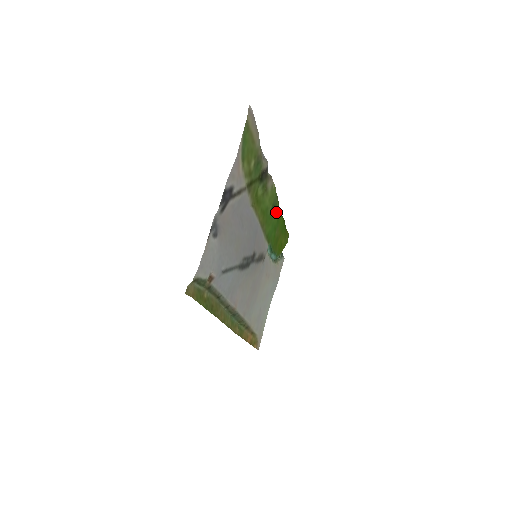
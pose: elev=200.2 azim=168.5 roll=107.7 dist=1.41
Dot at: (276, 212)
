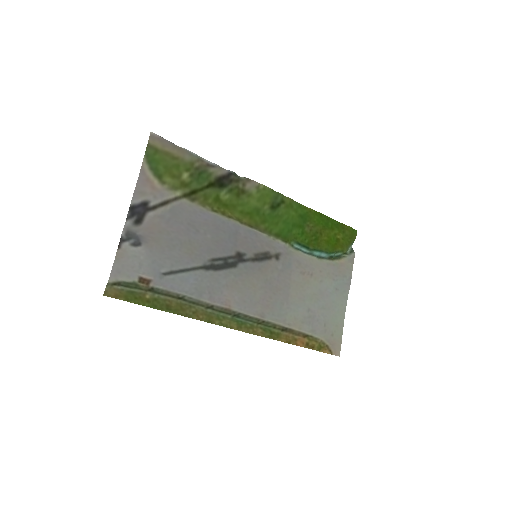
Dot at: (288, 209)
